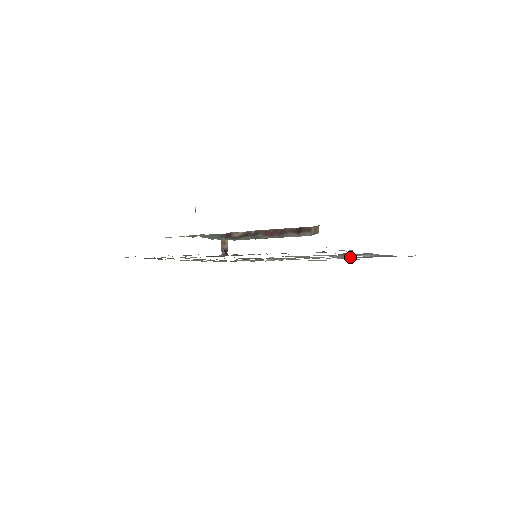
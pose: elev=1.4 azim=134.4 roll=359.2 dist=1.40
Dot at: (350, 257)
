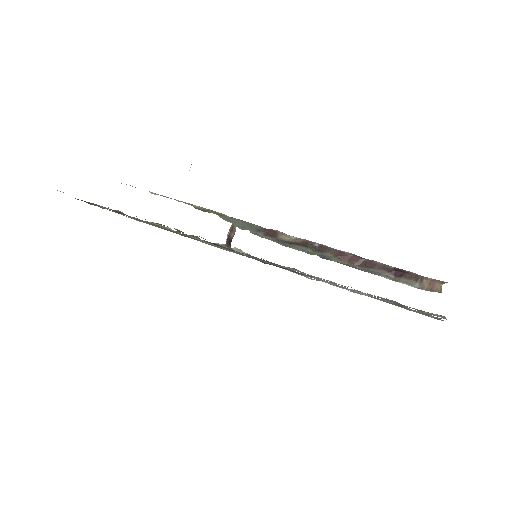
Dot at: occluded
